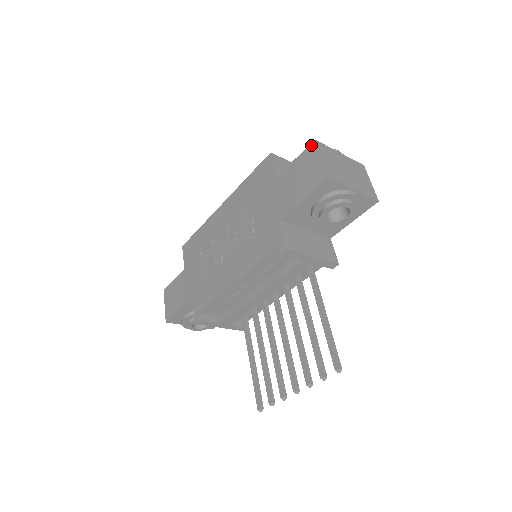
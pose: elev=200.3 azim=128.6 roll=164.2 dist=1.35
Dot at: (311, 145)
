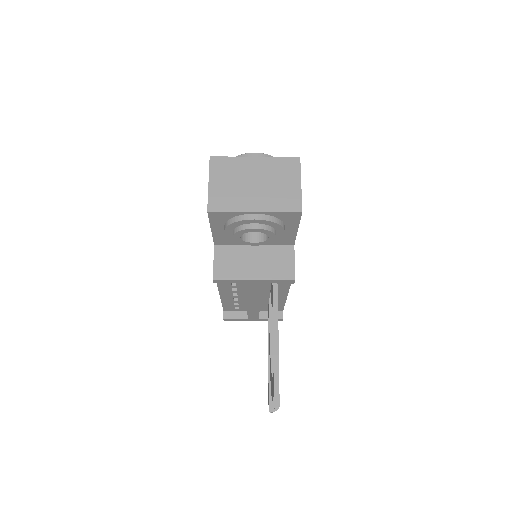
Dot at: (210, 163)
